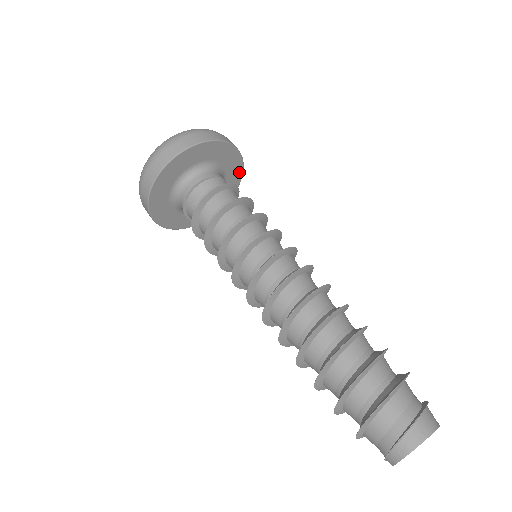
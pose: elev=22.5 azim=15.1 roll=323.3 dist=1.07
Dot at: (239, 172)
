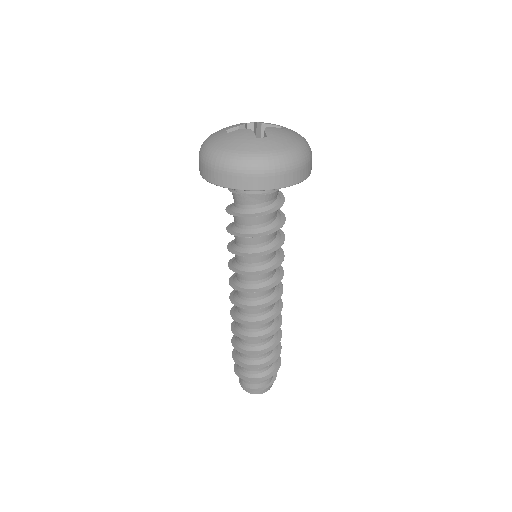
Dot at: occluded
